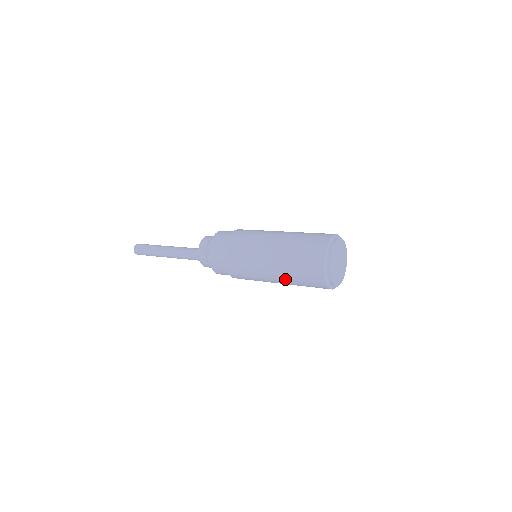
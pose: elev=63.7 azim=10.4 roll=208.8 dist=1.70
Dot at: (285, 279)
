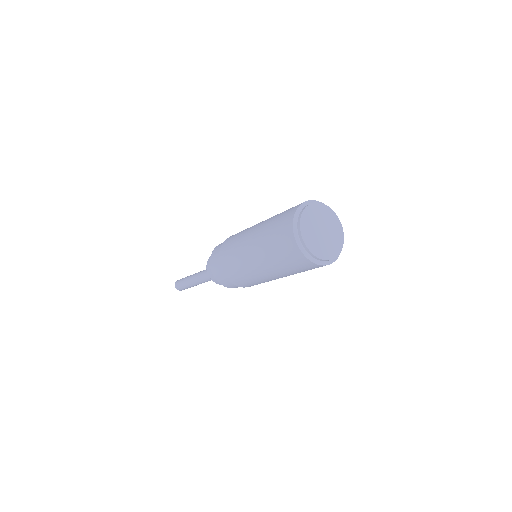
Dot at: occluded
